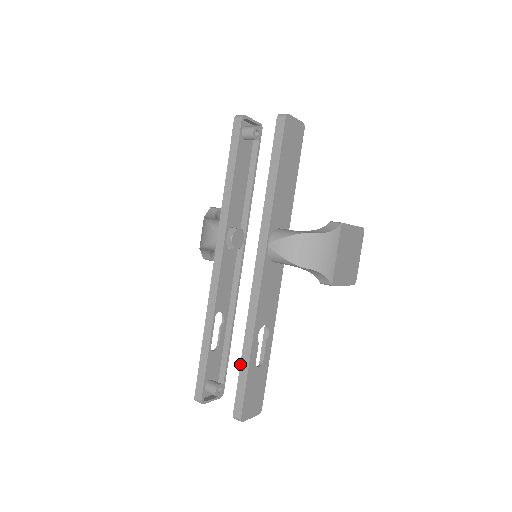
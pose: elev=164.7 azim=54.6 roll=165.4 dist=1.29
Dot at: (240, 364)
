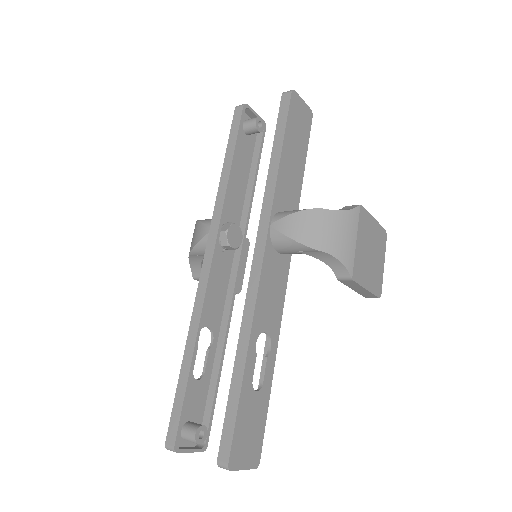
Dot at: occluded
